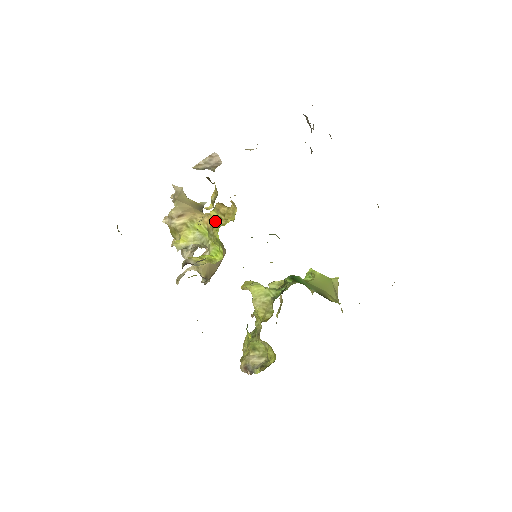
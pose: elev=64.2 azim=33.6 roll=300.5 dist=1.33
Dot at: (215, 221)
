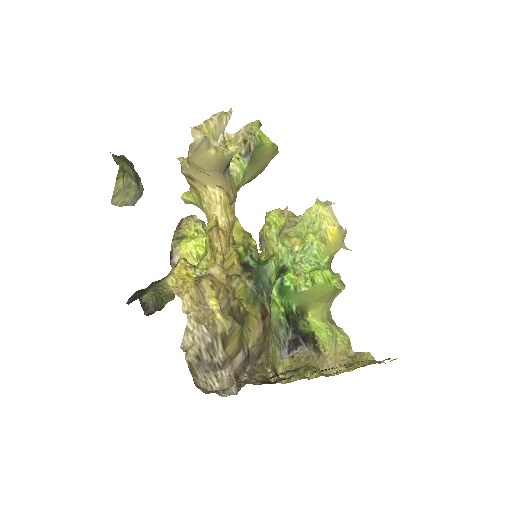
Dot at: occluded
